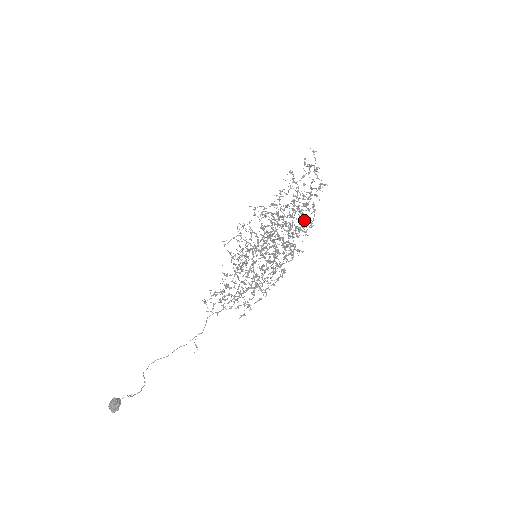
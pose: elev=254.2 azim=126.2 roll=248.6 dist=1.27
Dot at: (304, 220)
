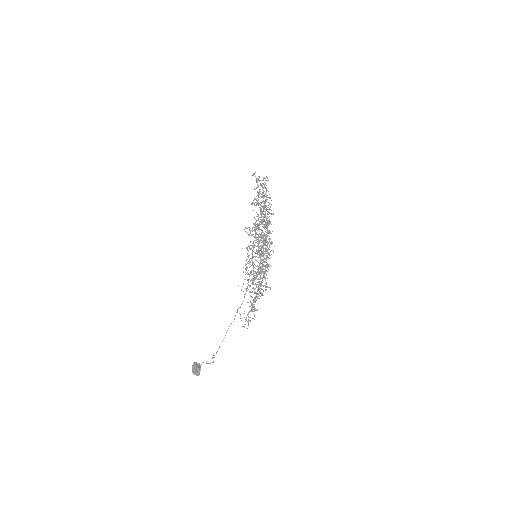
Dot at: (265, 200)
